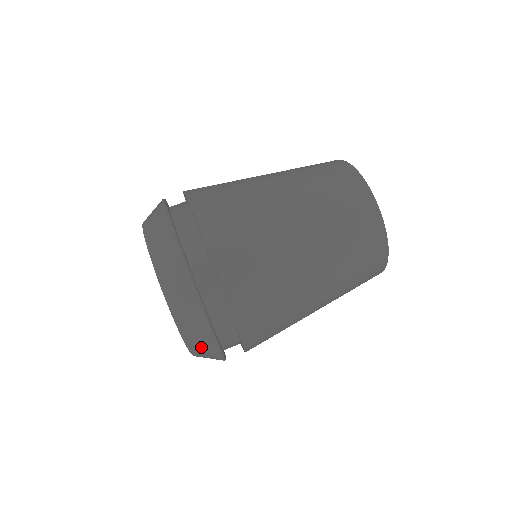
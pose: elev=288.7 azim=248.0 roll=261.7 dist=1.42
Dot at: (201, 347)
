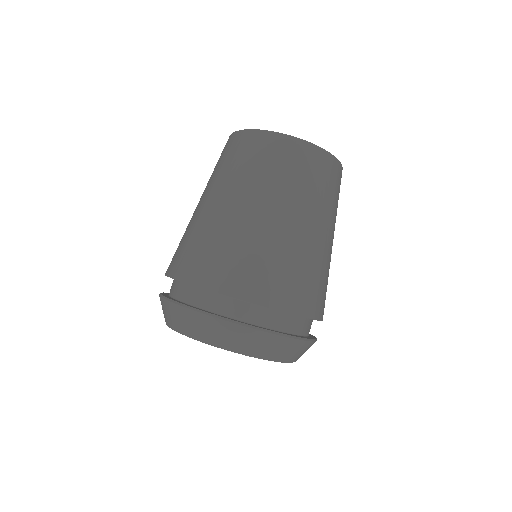
Dot at: occluded
